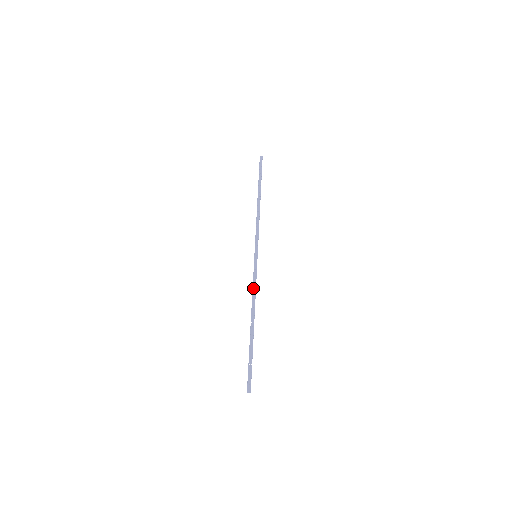
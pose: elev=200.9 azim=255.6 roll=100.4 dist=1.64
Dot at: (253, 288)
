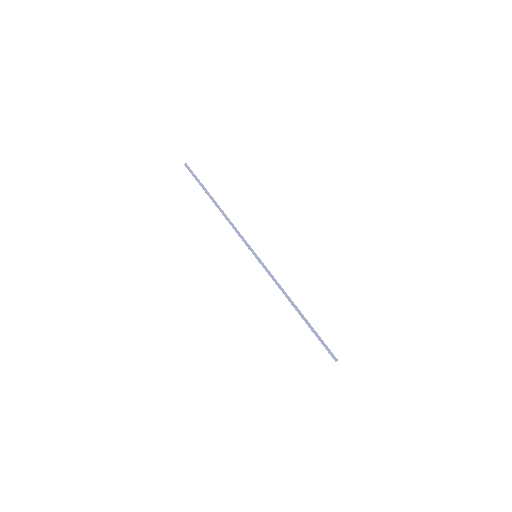
Dot at: (276, 284)
